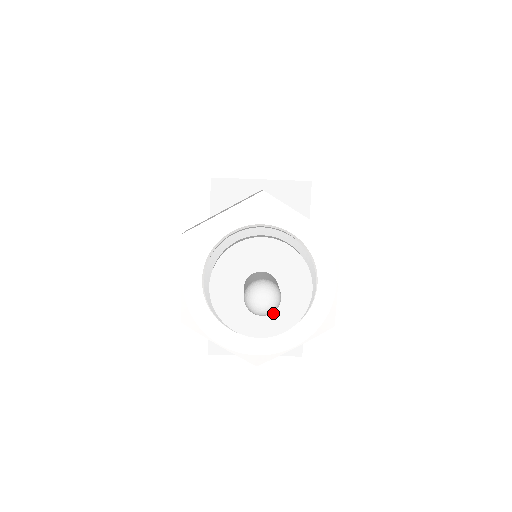
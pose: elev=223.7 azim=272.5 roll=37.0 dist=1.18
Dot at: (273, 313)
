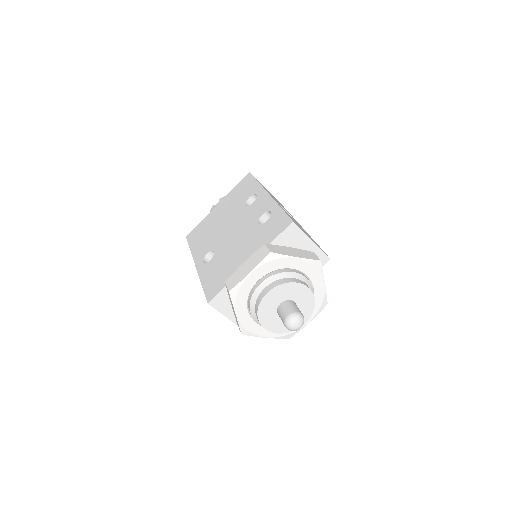
Dot at: (281, 322)
